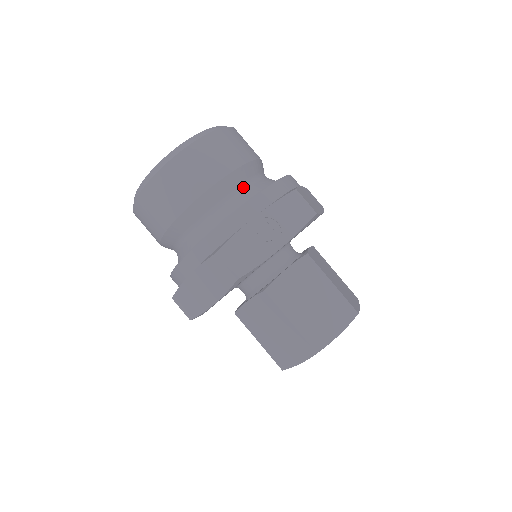
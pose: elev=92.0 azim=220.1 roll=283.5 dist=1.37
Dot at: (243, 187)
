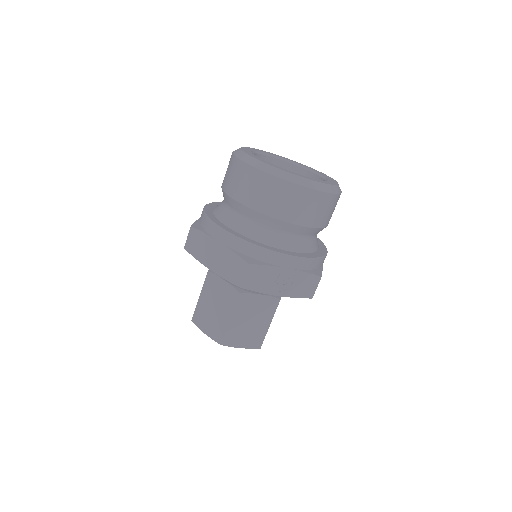
Dot at: (303, 238)
